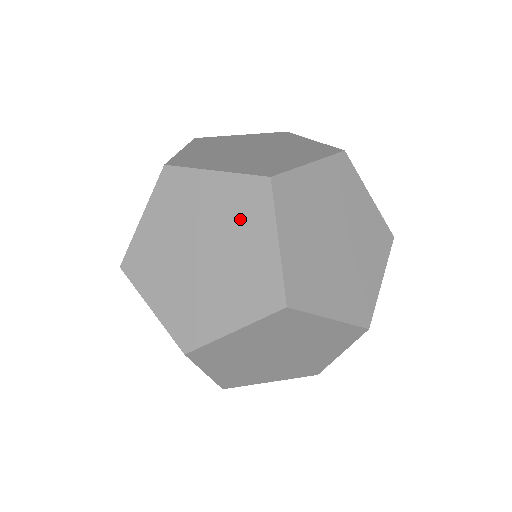
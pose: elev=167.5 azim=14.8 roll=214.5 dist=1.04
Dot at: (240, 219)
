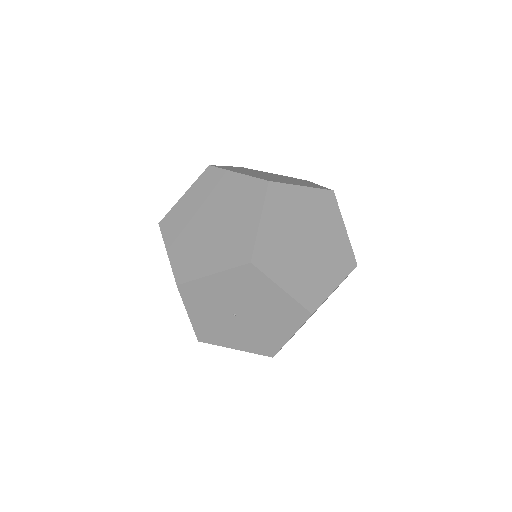
Dot at: (324, 217)
